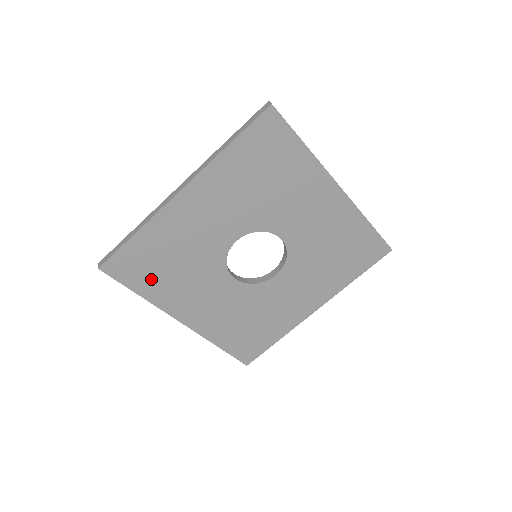
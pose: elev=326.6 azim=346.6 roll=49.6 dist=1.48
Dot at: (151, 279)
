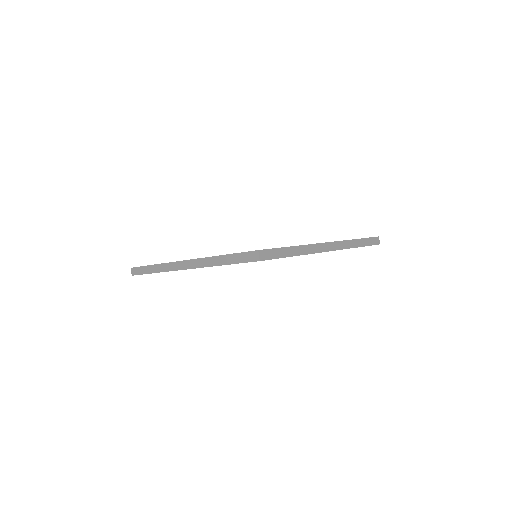
Dot at: occluded
